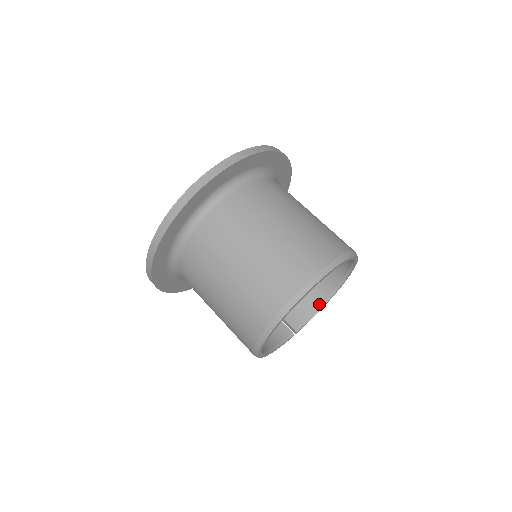
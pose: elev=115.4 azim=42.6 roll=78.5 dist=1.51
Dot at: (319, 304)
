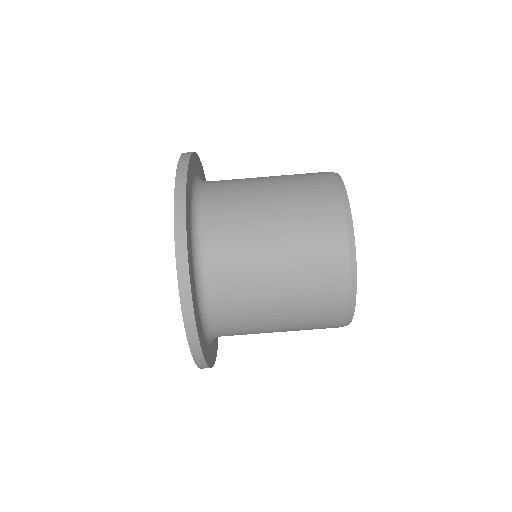
Dot at: occluded
